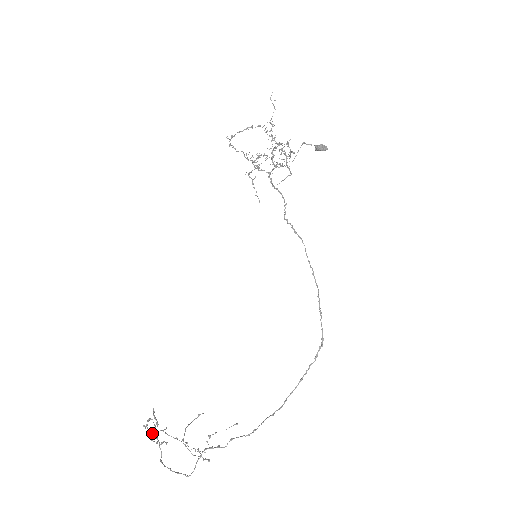
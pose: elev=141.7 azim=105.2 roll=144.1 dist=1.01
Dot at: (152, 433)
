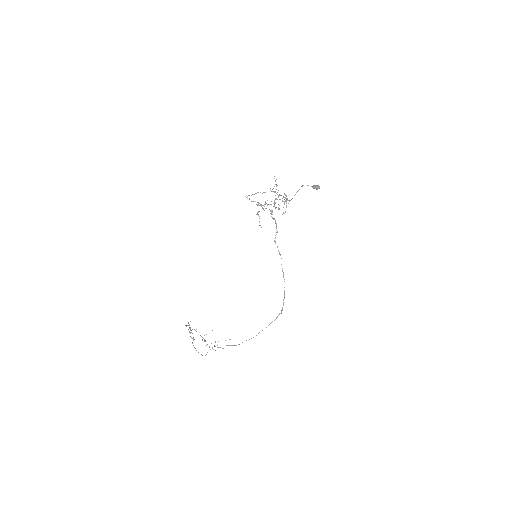
Dot at: occluded
